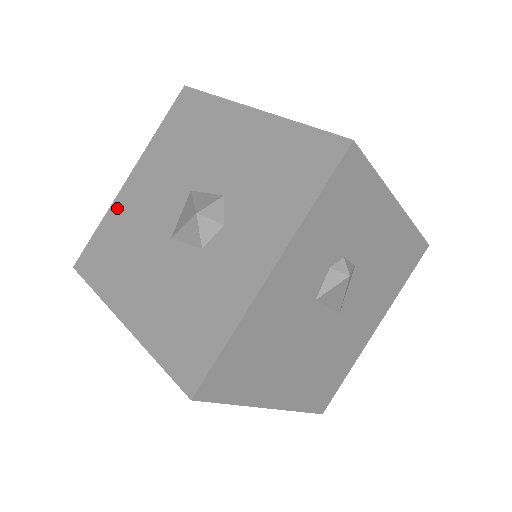
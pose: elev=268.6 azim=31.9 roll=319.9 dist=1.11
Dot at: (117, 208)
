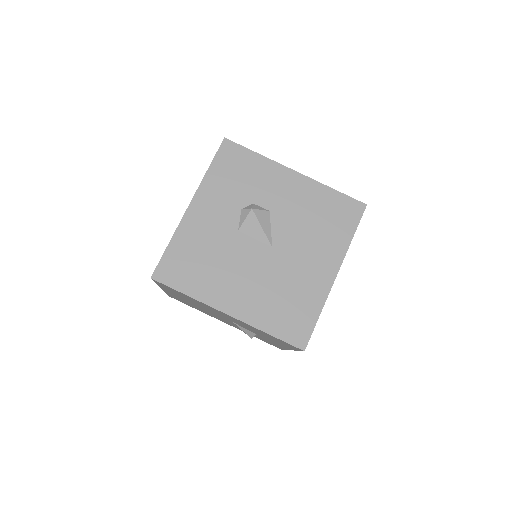
Dot at: occluded
